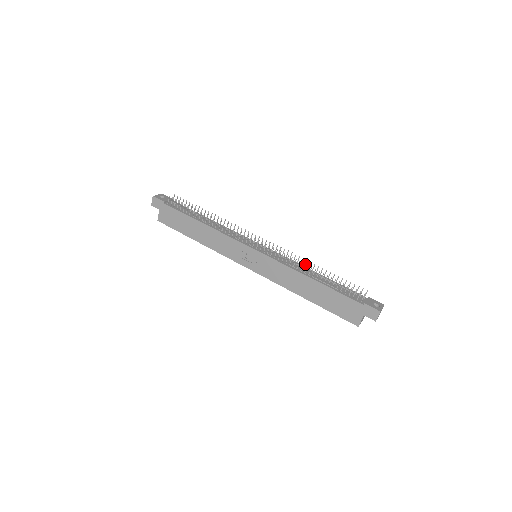
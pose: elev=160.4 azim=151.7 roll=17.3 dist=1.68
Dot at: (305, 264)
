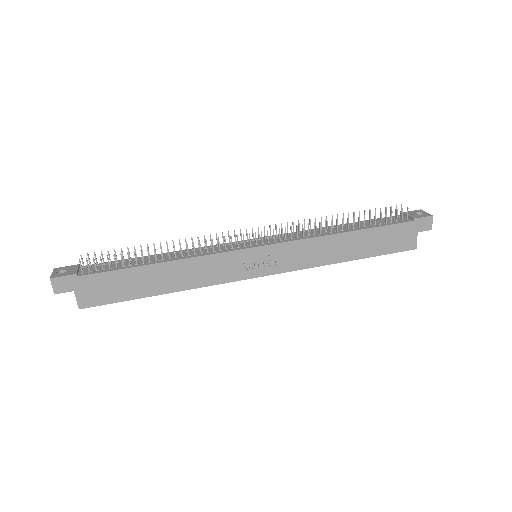
Dot at: (321, 224)
